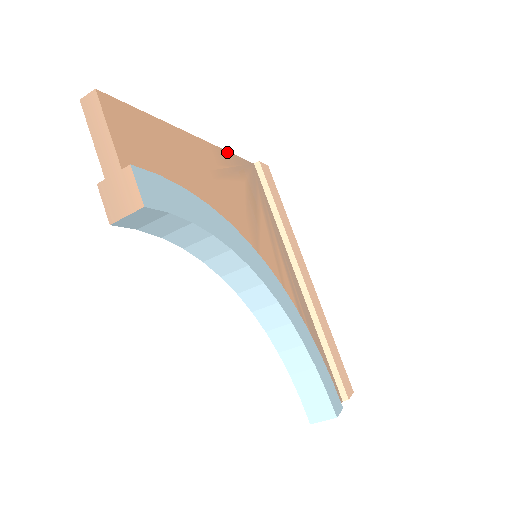
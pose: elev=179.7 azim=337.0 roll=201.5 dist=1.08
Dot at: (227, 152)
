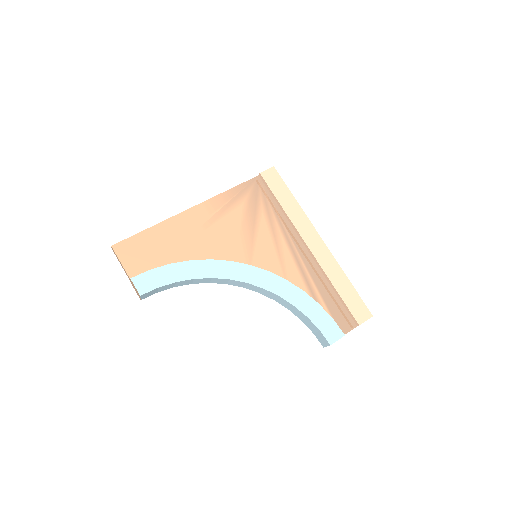
Dot at: (222, 194)
